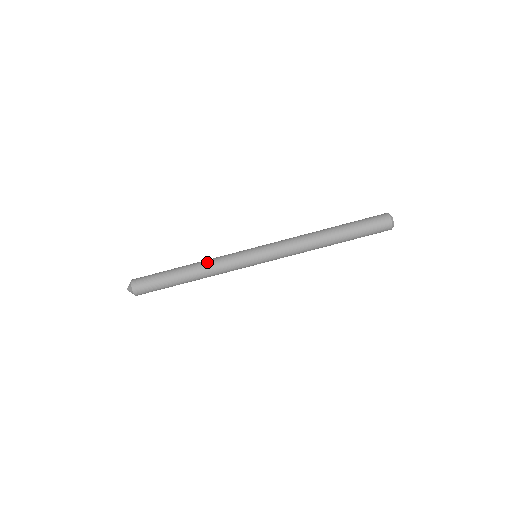
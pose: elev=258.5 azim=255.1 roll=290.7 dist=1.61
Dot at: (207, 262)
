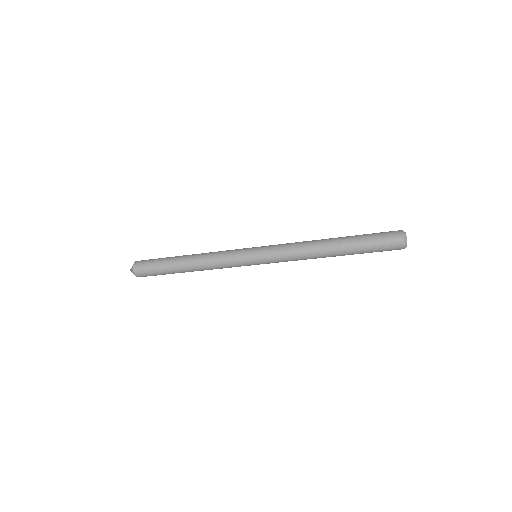
Dot at: (208, 269)
